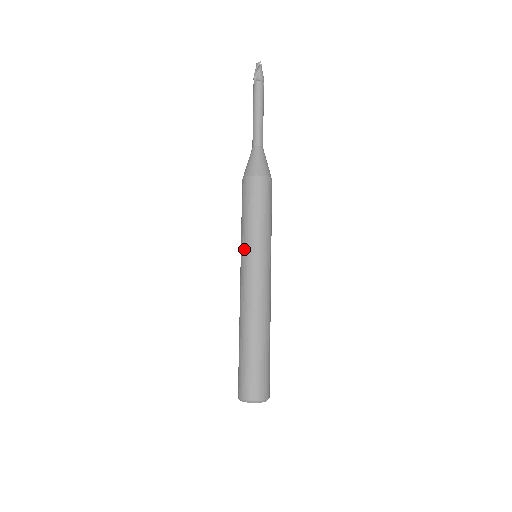
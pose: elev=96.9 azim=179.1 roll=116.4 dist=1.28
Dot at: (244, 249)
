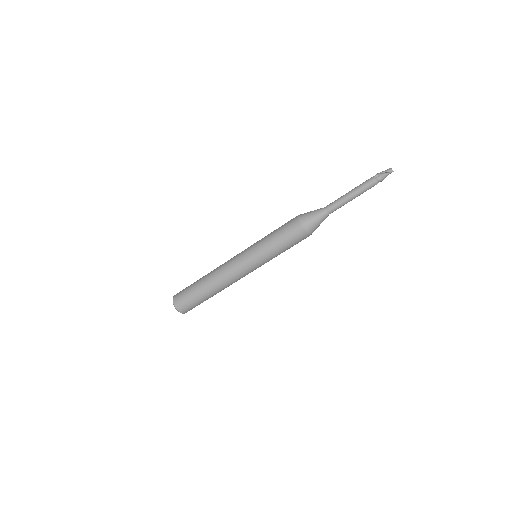
Dot at: (253, 249)
